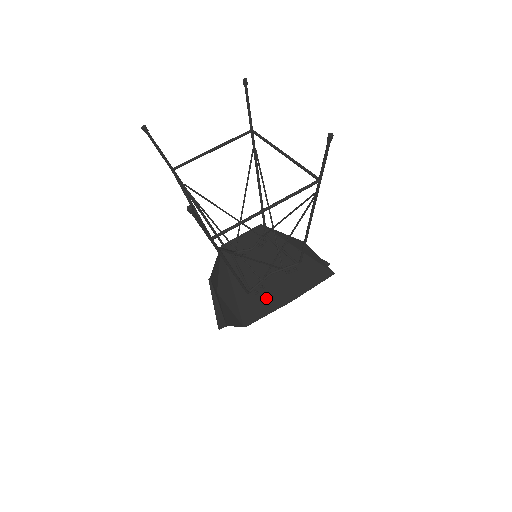
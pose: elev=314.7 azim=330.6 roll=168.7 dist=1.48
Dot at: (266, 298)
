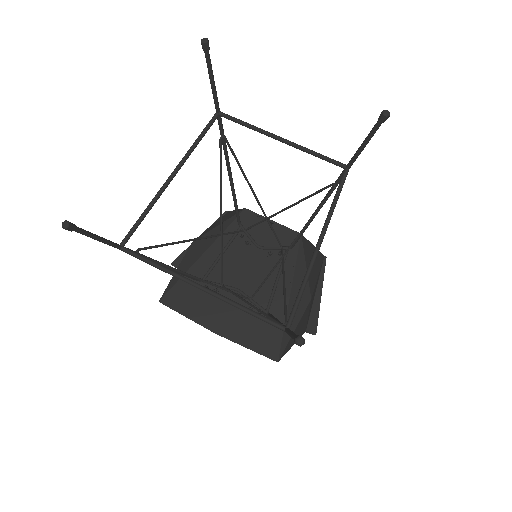
Dot at: (205, 303)
